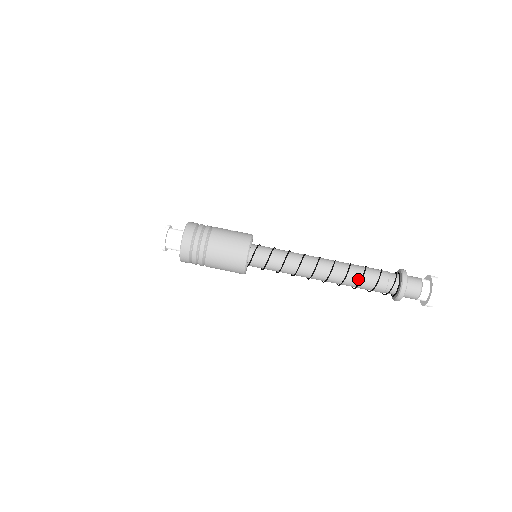
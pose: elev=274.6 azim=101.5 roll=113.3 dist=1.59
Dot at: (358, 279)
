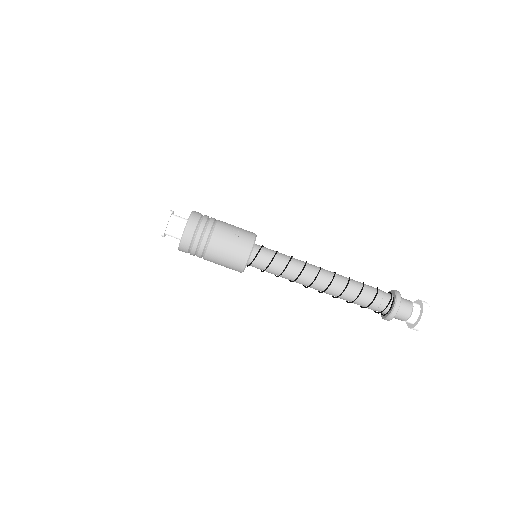
Dot at: (350, 300)
